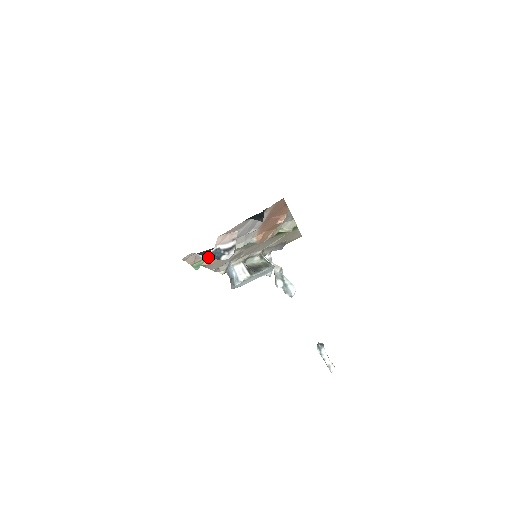
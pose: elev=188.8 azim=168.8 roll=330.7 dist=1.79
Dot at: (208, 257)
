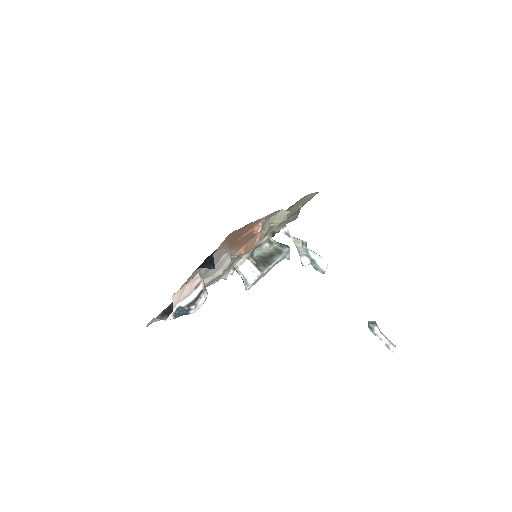
Dot at: (173, 318)
